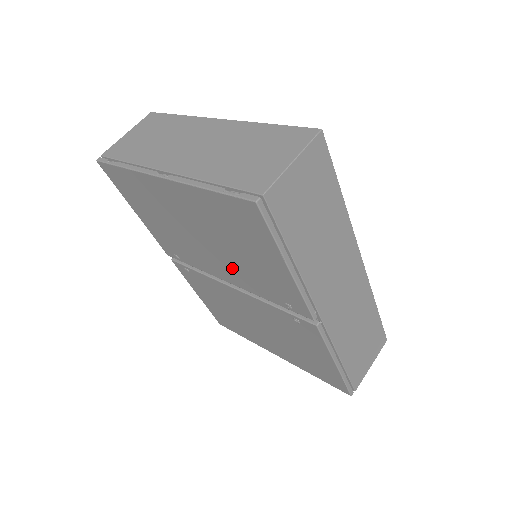
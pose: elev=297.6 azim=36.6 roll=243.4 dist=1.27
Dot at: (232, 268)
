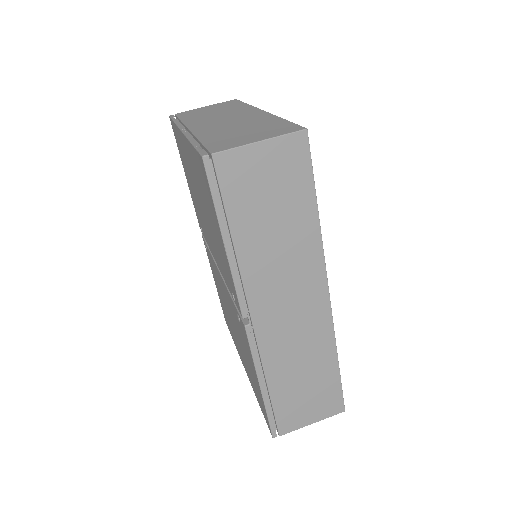
Dot at: occluded
